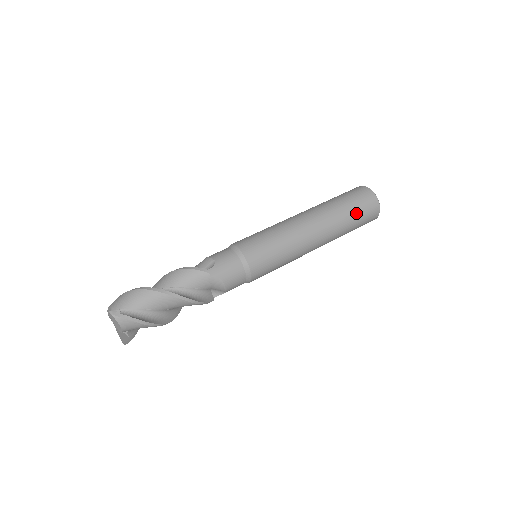
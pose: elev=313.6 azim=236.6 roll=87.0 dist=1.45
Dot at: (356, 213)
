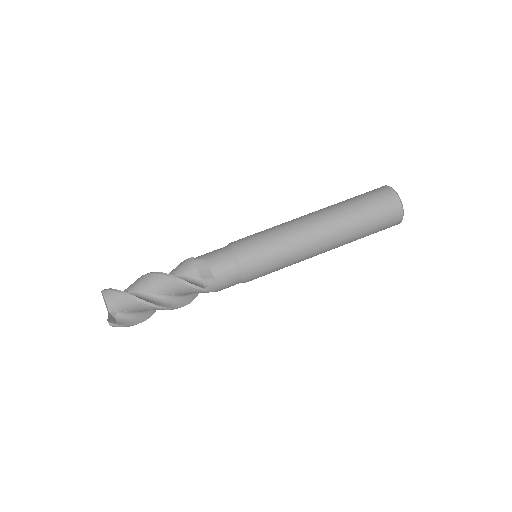
Dot at: (372, 233)
